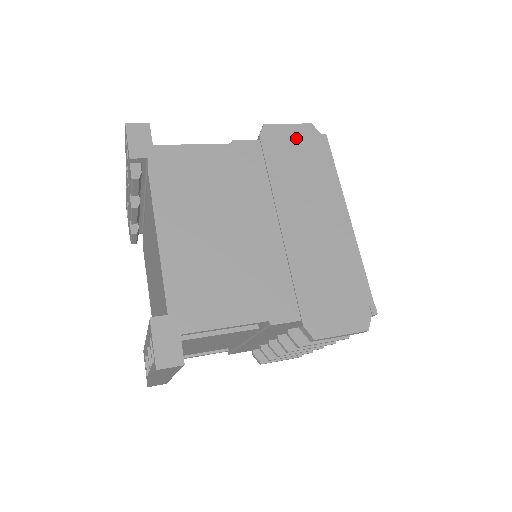
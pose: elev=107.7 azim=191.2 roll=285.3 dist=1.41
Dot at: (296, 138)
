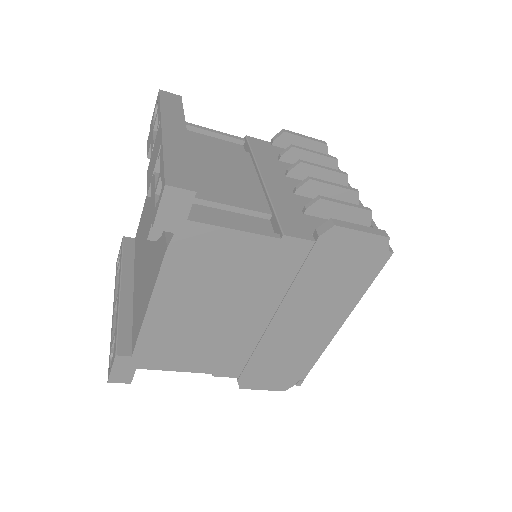
Dot at: (357, 249)
